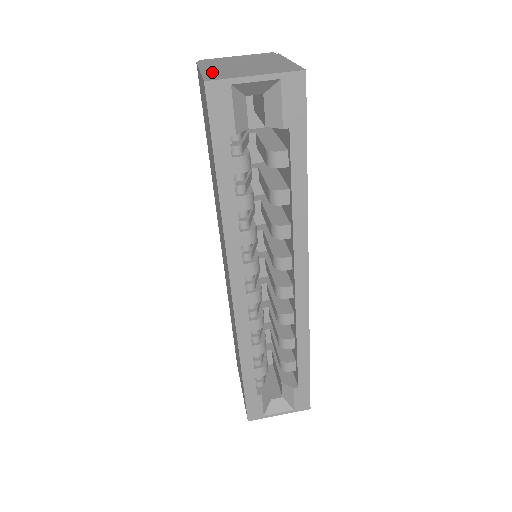
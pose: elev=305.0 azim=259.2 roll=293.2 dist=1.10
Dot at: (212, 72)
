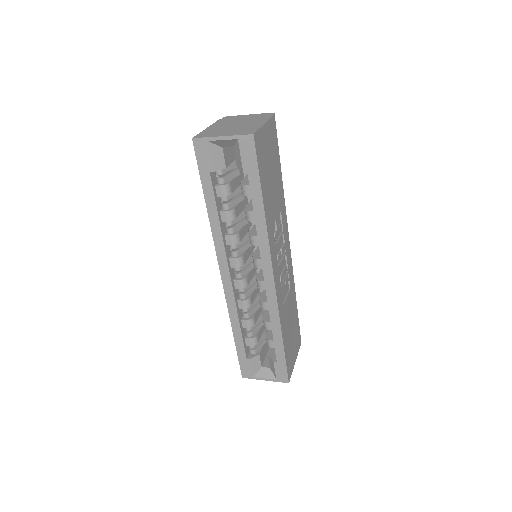
Dot at: (209, 130)
